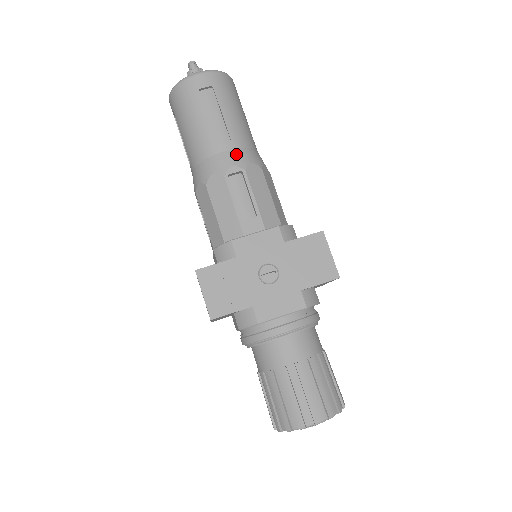
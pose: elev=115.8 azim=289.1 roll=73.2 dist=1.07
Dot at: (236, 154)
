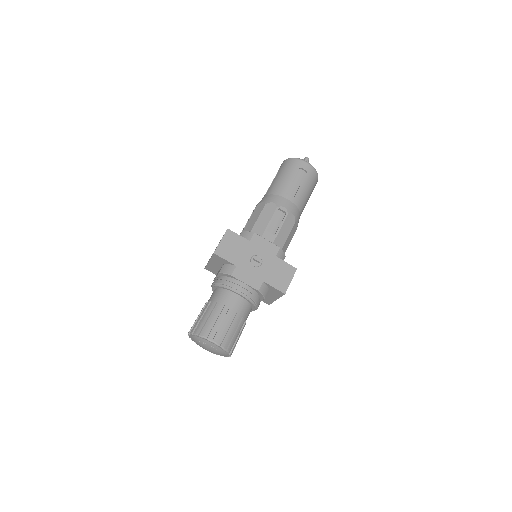
Dot at: (291, 205)
